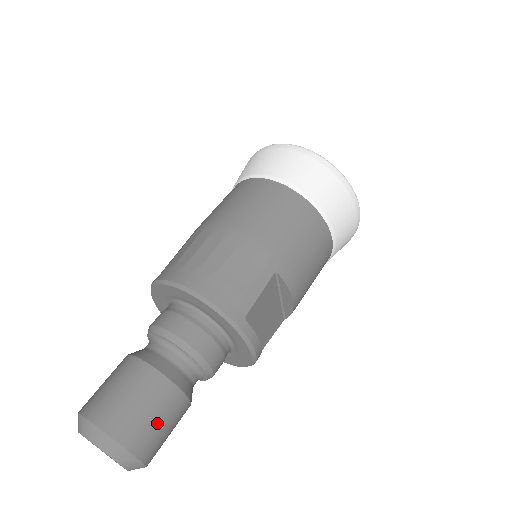
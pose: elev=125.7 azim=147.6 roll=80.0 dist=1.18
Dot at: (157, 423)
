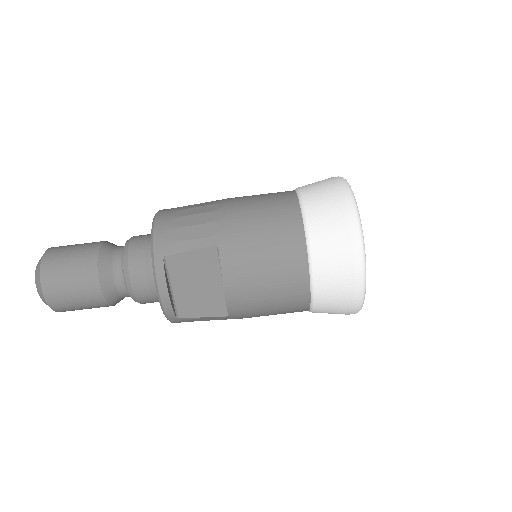
Dot at: (68, 279)
